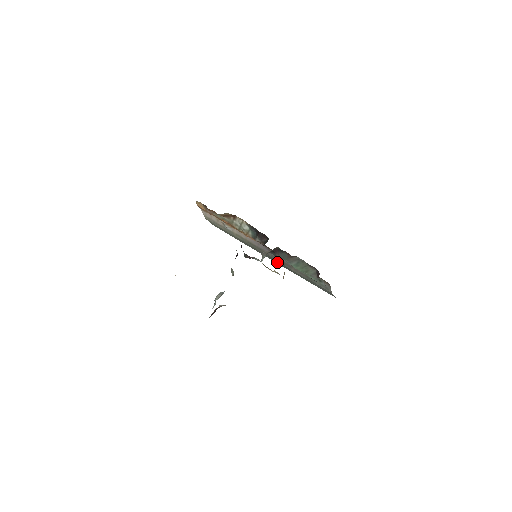
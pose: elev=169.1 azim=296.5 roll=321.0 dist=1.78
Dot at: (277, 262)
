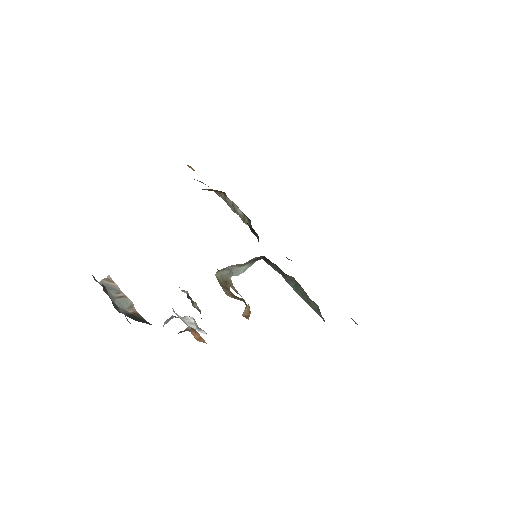
Dot at: occluded
